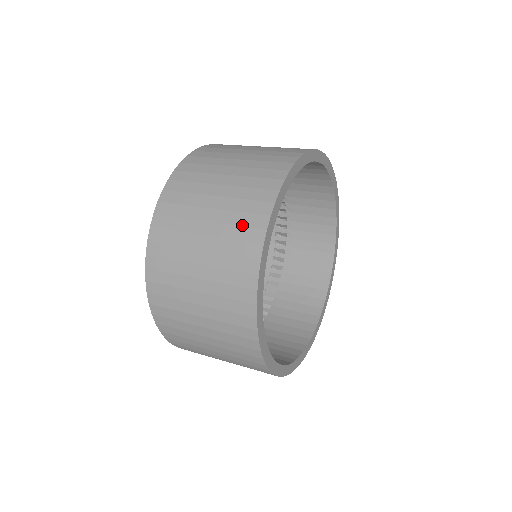
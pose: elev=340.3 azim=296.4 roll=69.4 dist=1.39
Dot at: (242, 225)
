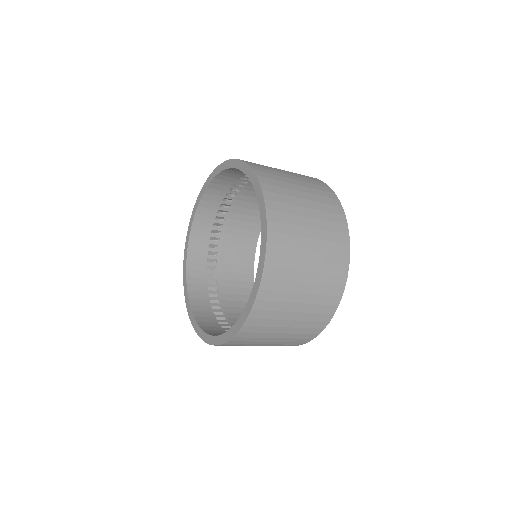
Dot at: (328, 203)
